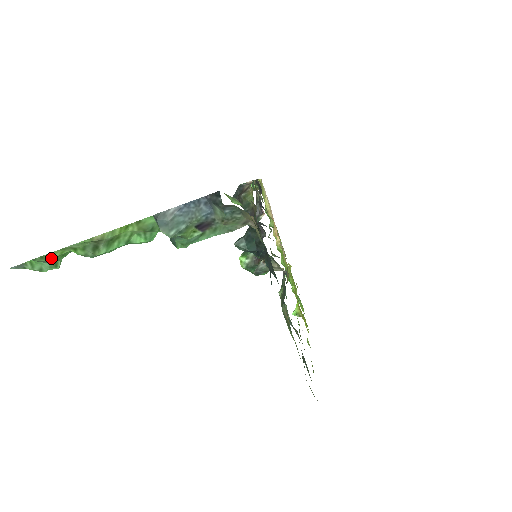
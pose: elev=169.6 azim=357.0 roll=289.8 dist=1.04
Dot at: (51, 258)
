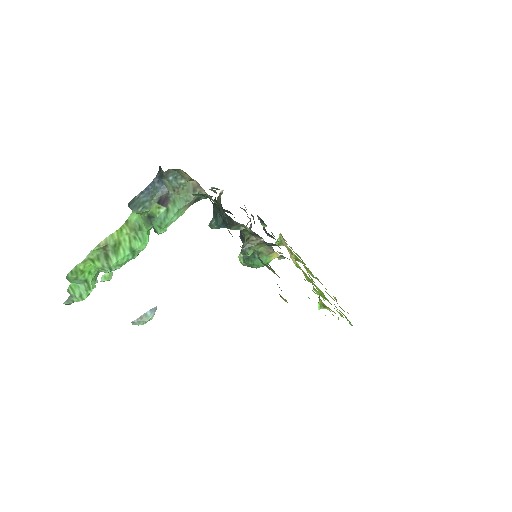
Dot at: (79, 273)
